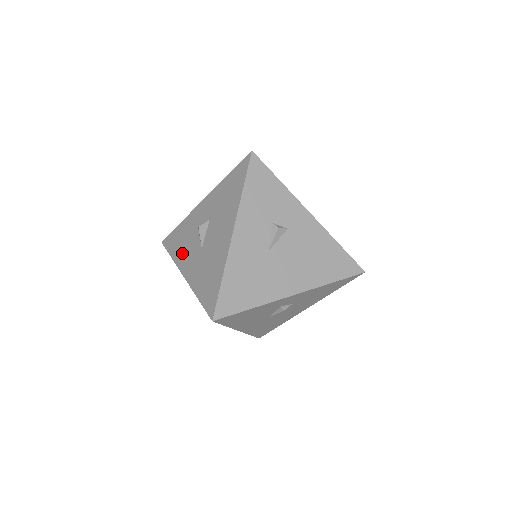
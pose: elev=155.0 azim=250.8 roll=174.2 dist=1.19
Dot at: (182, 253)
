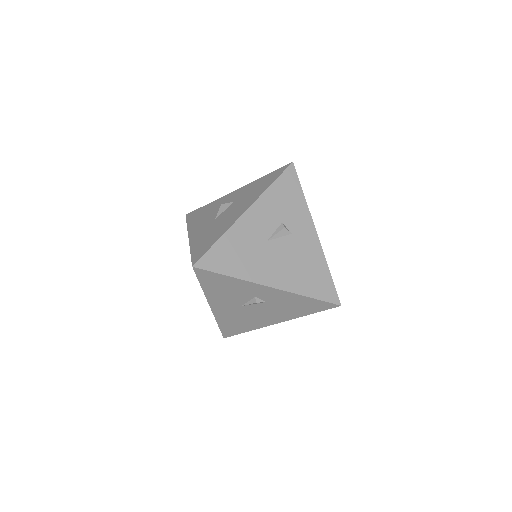
Dot at: (197, 222)
